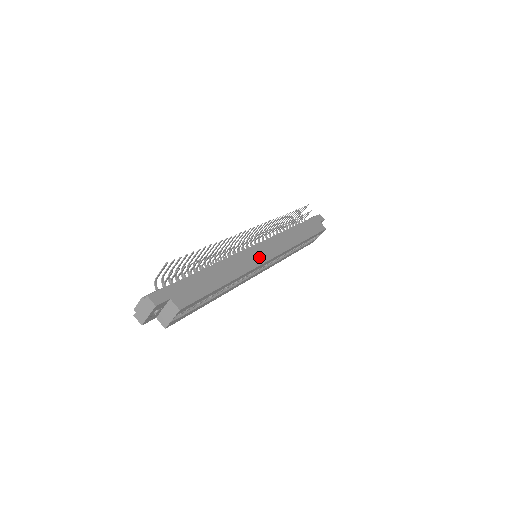
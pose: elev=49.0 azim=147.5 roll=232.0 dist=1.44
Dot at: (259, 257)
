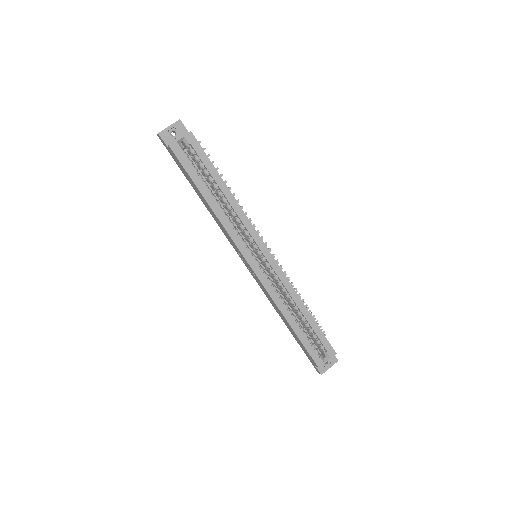
Dot at: occluded
